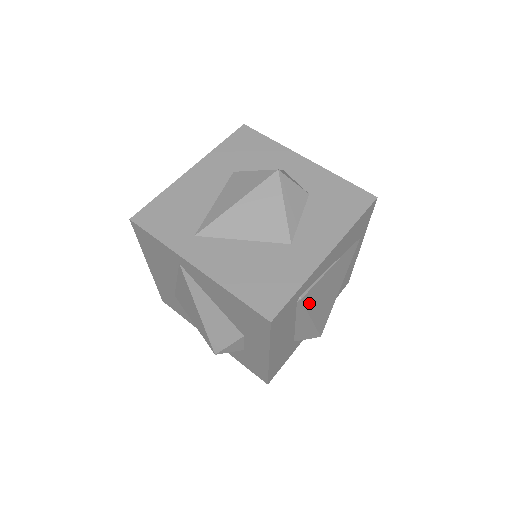
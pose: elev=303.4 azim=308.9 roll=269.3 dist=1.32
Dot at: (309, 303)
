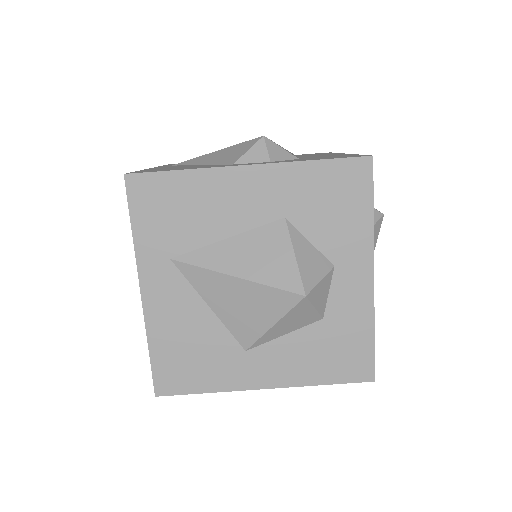
Dot at: occluded
